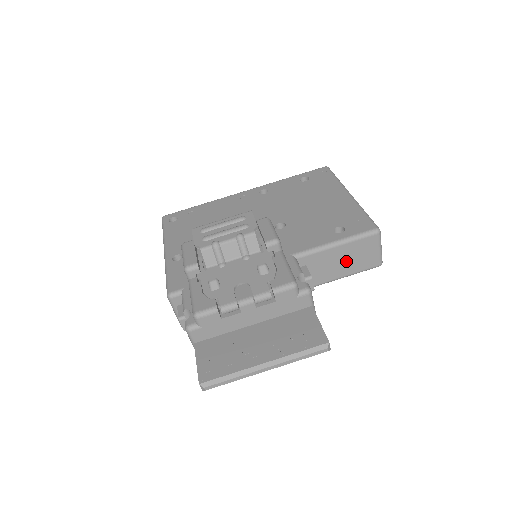
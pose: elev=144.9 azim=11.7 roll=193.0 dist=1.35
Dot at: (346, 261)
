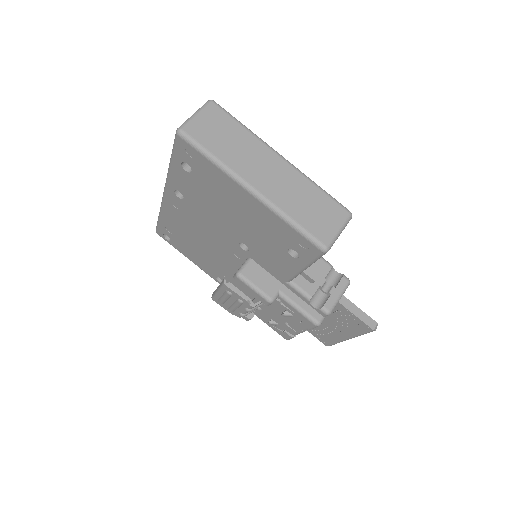
Dot at: occluded
